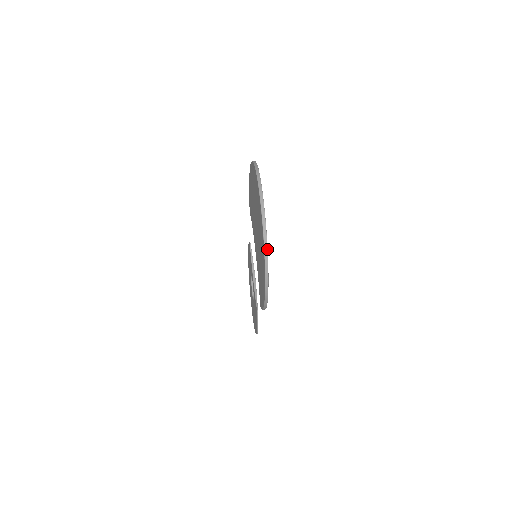
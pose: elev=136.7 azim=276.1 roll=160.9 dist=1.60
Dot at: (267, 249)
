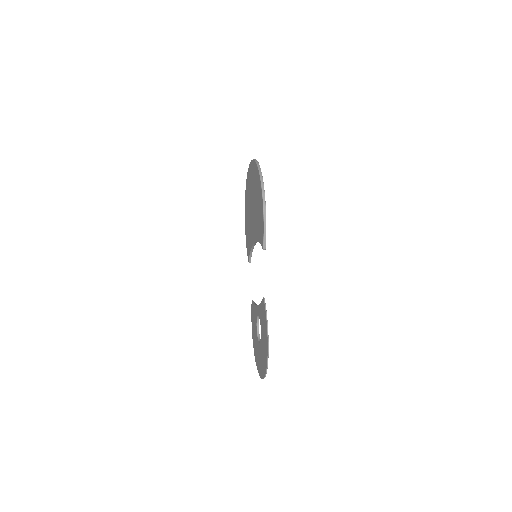
Dot at: (258, 163)
